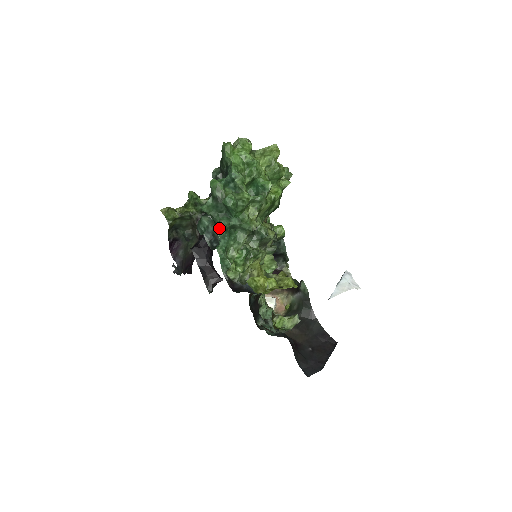
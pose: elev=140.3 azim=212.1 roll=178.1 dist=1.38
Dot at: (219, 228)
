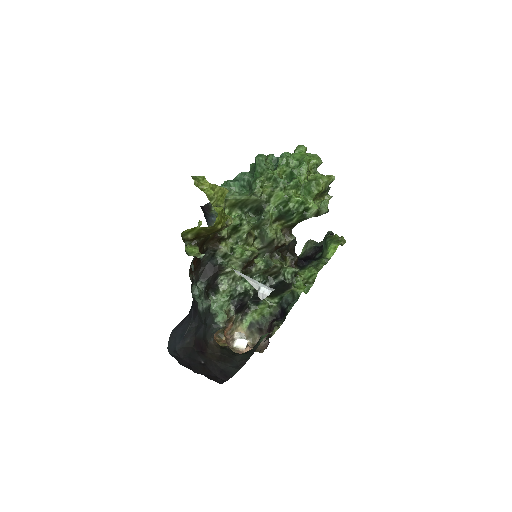
Dot at: (240, 173)
